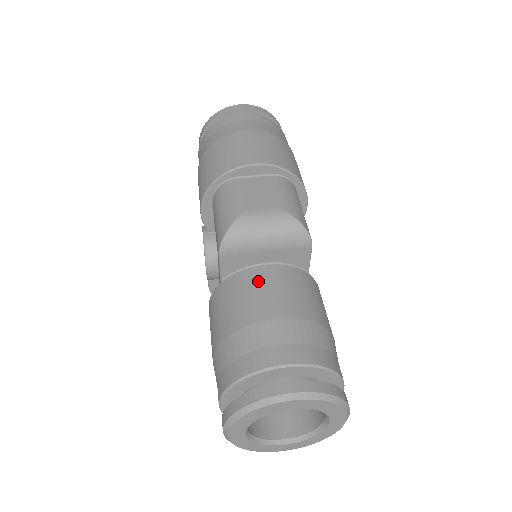
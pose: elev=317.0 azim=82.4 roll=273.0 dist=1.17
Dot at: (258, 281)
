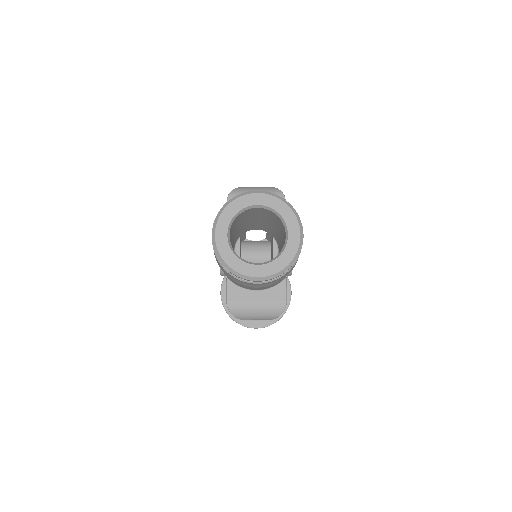
Dot at: occluded
